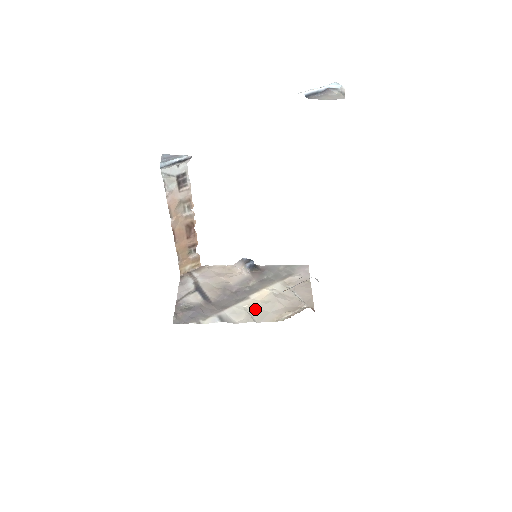
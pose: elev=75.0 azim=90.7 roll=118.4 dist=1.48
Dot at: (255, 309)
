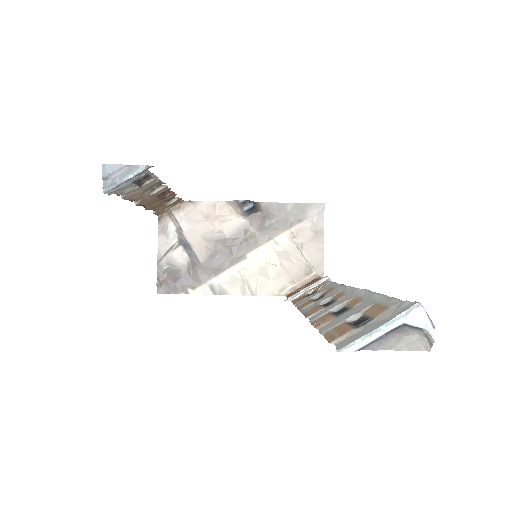
Dot at: (253, 275)
